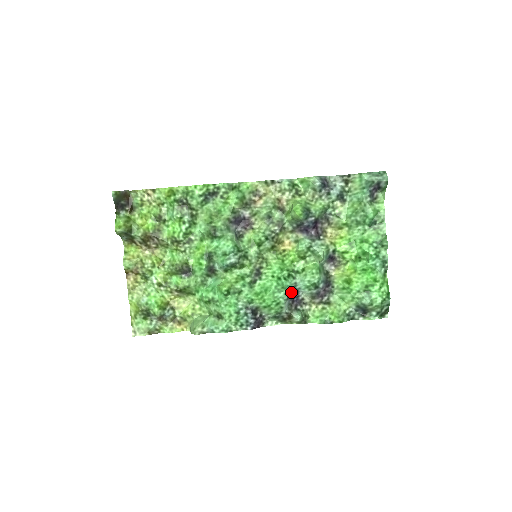
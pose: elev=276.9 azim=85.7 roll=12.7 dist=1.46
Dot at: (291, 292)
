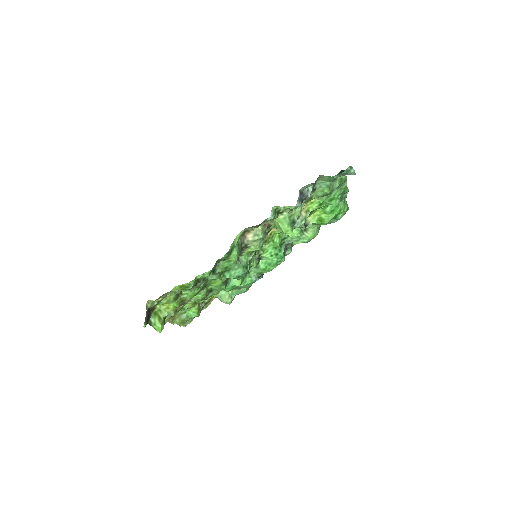
Dot at: (284, 250)
